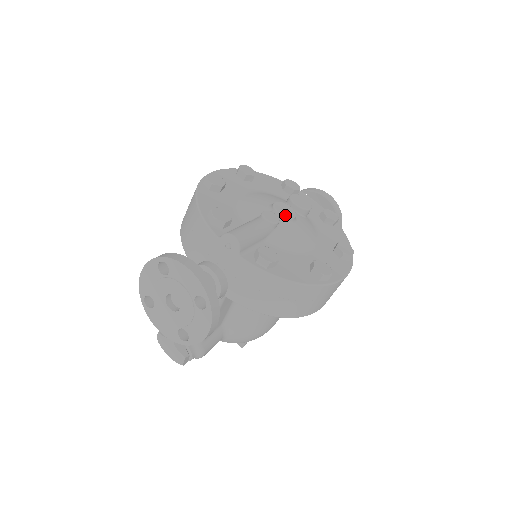
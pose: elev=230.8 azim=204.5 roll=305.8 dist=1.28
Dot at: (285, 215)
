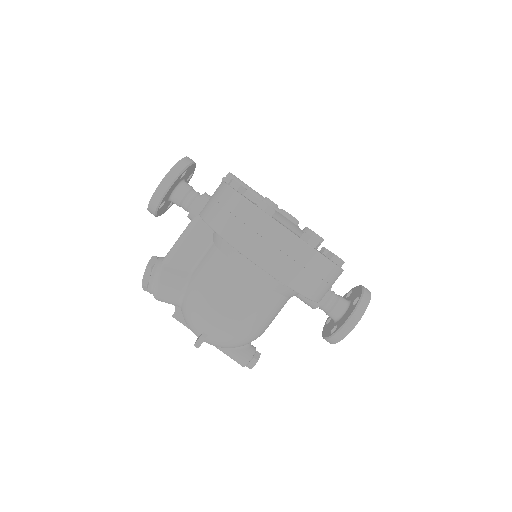
Dot at: occluded
